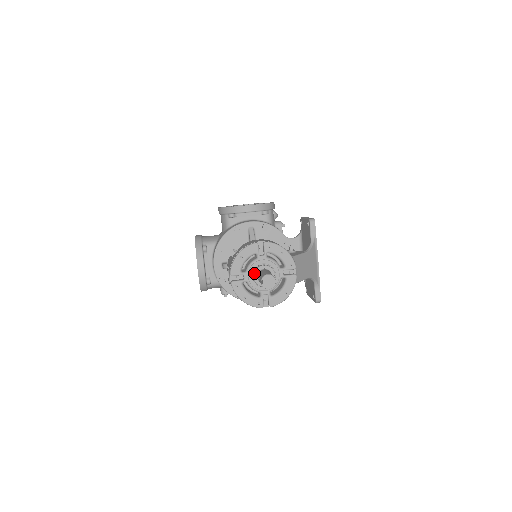
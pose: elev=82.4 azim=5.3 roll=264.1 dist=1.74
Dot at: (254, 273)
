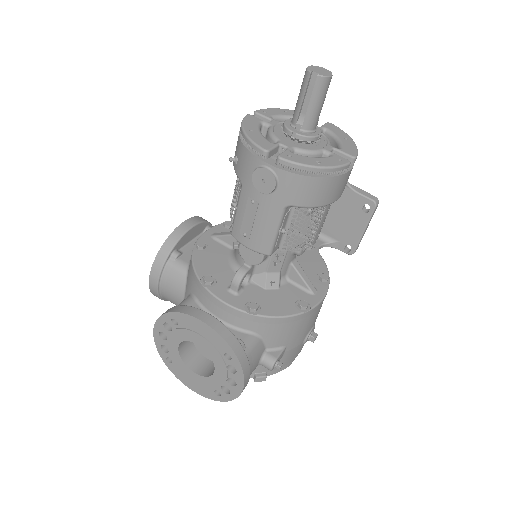
Dot at: (288, 129)
